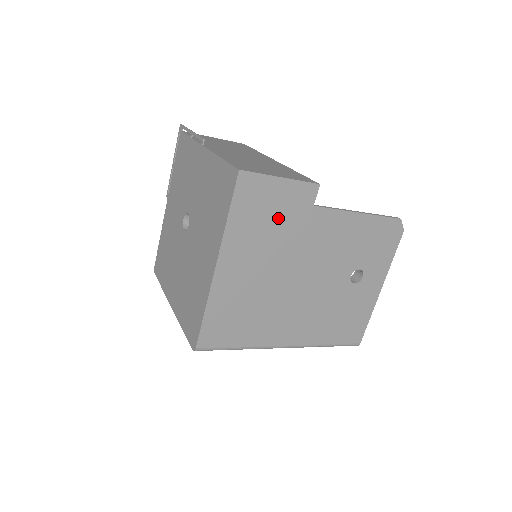
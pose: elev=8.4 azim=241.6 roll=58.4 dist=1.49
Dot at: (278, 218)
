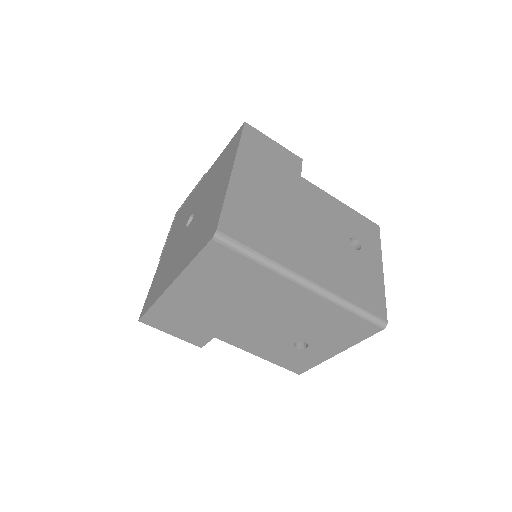
Dot at: (277, 164)
